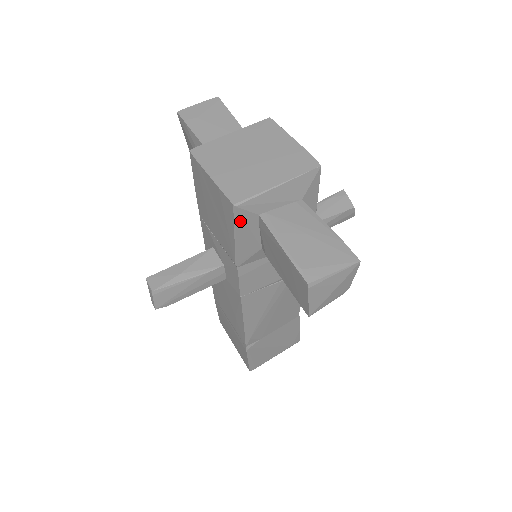
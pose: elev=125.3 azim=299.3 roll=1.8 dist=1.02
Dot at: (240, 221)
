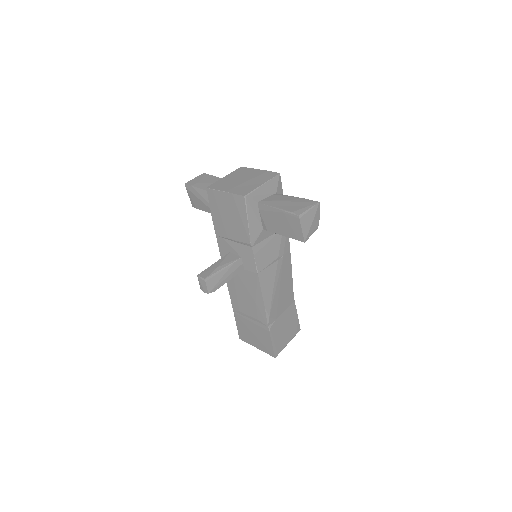
Dot at: (249, 208)
